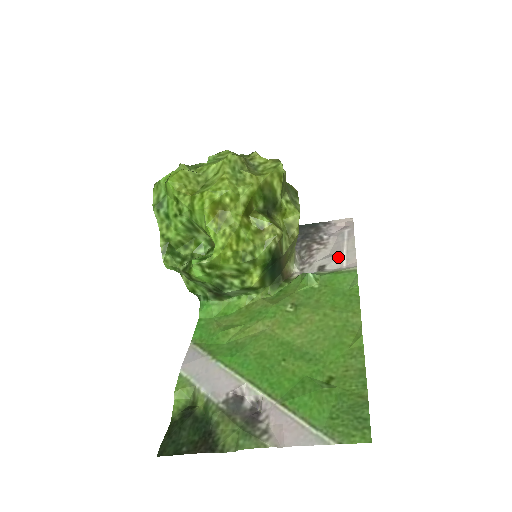
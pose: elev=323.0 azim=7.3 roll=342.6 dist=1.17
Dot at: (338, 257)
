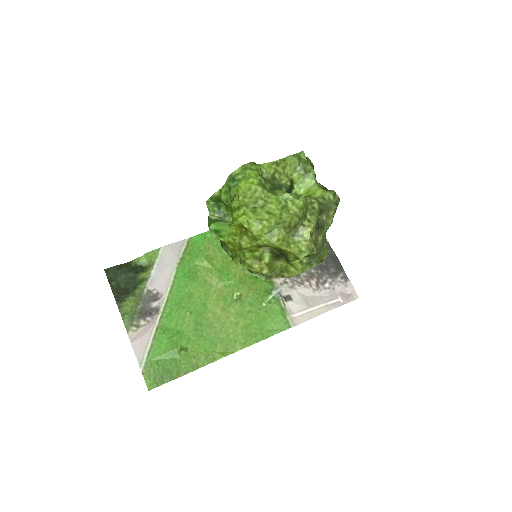
Dot at: (303, 306)
